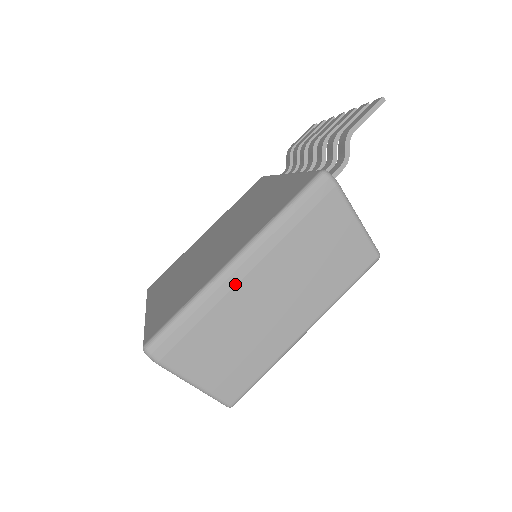
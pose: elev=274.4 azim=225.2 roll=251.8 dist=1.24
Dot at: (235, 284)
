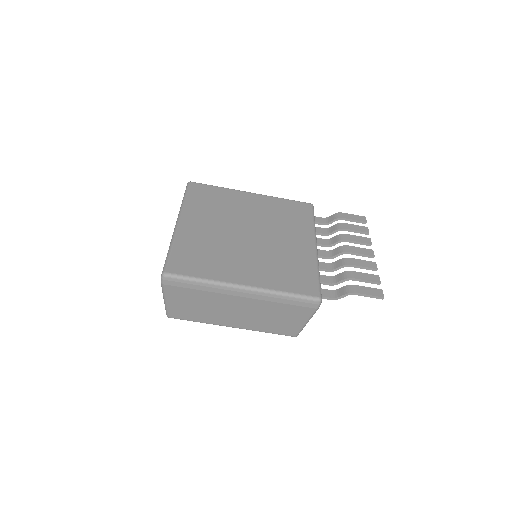
Dot at: (230, 294)
